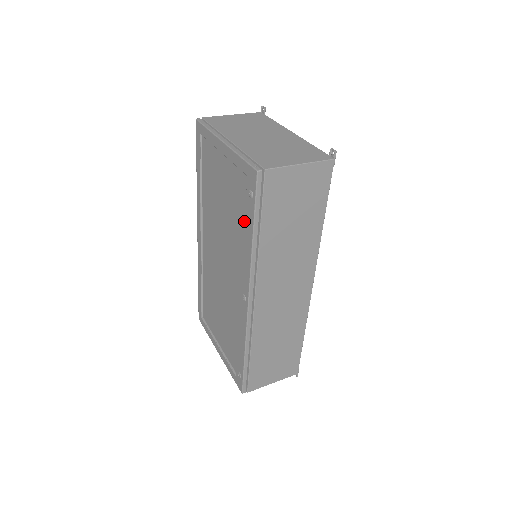
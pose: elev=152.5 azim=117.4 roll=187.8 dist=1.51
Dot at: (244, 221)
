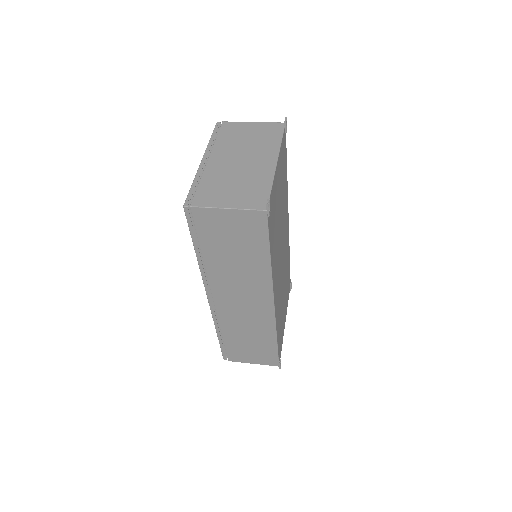
Dot at: occluded
